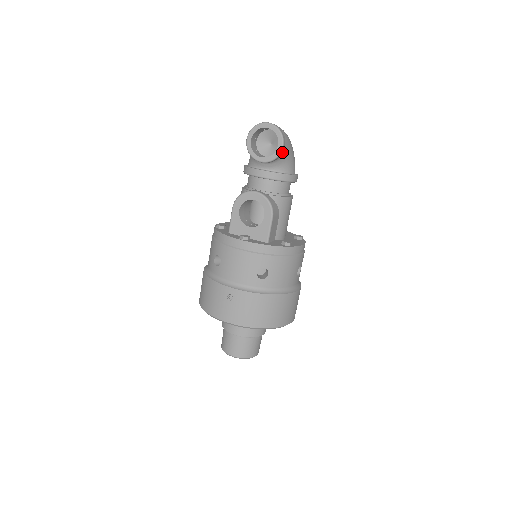
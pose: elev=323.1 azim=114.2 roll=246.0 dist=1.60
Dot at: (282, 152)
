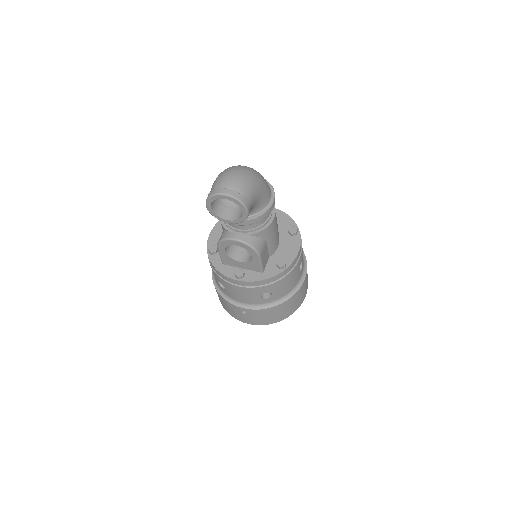
Dot at: (249, 212)
